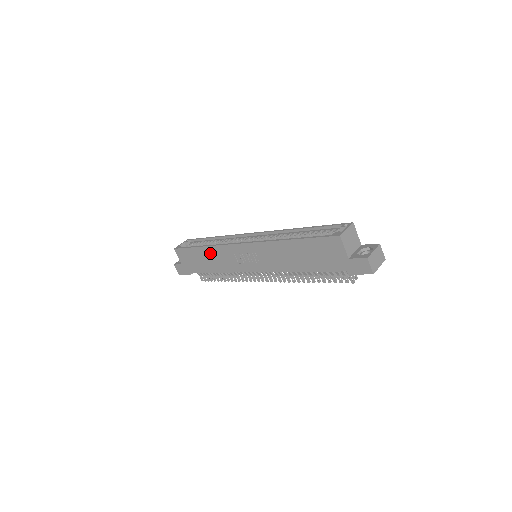
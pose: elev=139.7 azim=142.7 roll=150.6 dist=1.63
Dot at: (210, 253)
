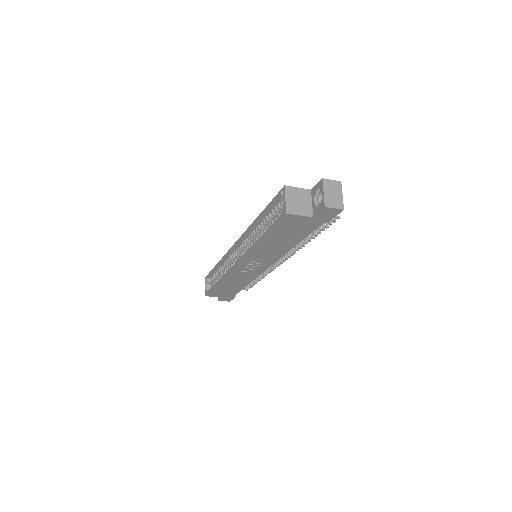
Dot at: (227, 282)
